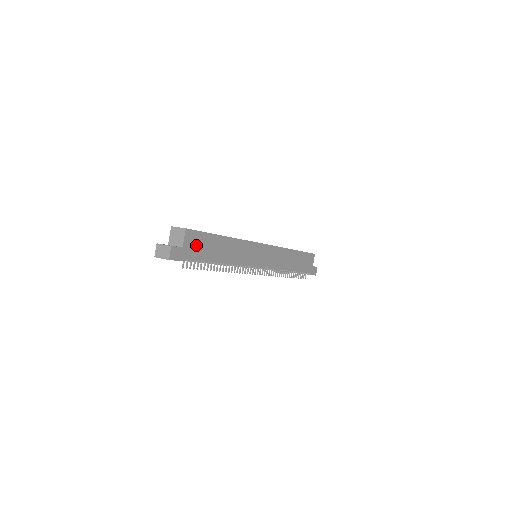
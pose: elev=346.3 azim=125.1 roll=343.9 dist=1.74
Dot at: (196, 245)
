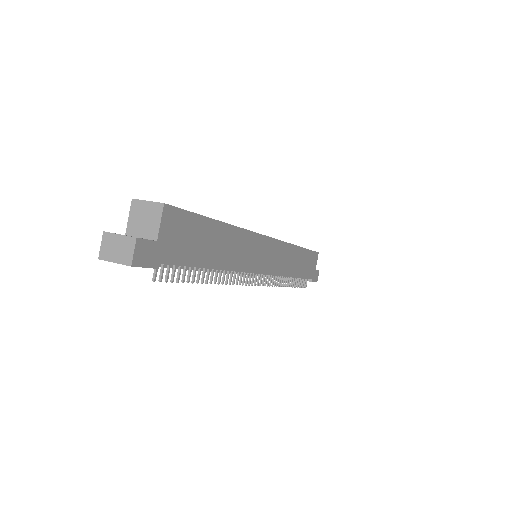
Dot at: (179, 237)
